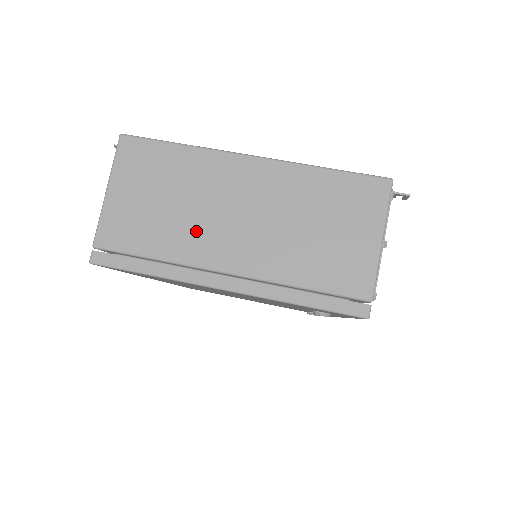
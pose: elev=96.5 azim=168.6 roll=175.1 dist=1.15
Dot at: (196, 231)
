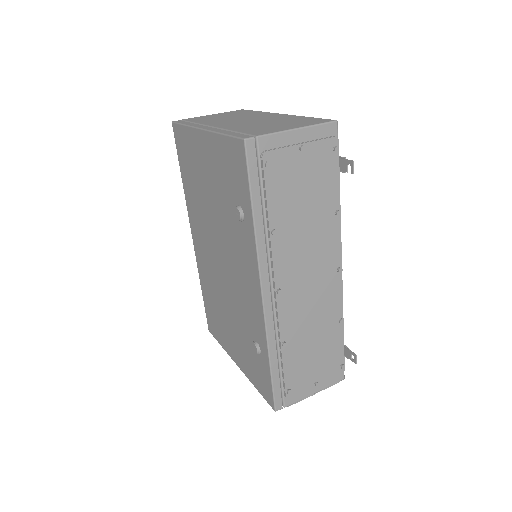
Dot at: (223, 121)
